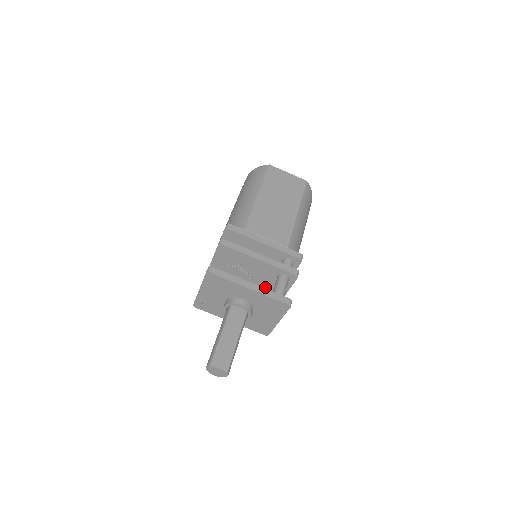
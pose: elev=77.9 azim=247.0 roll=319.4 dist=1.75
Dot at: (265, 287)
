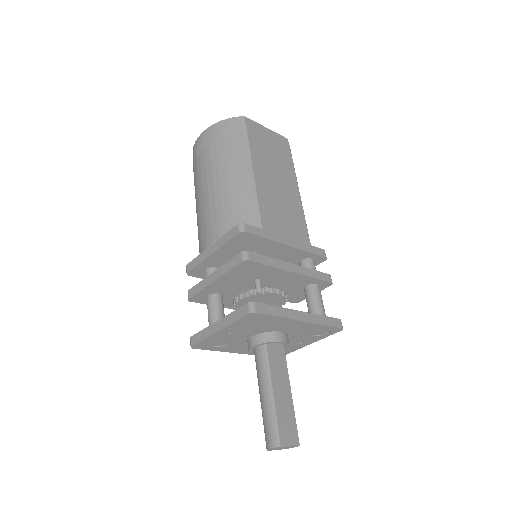
Dot at: occluded
